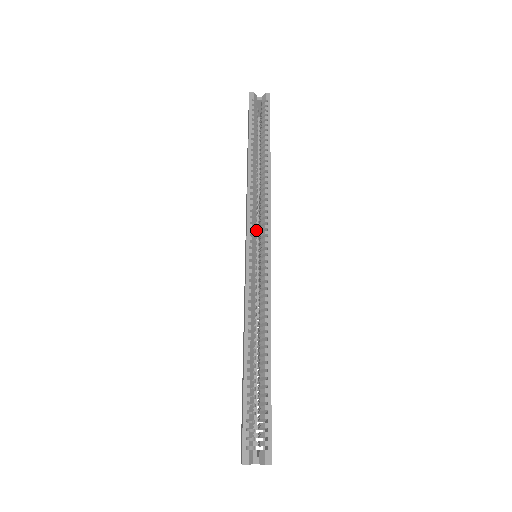
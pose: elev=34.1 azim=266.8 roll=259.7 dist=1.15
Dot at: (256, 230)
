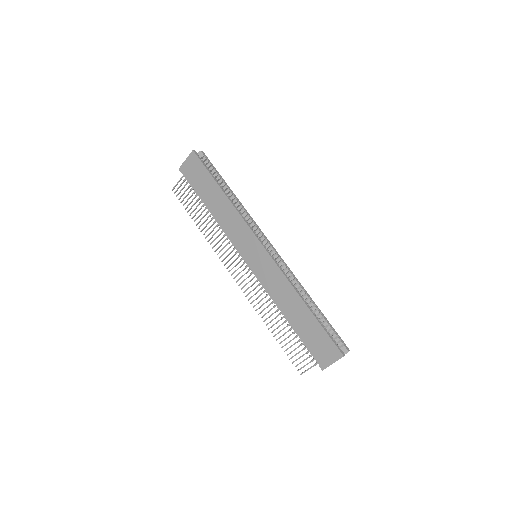
Dot at: occluded
